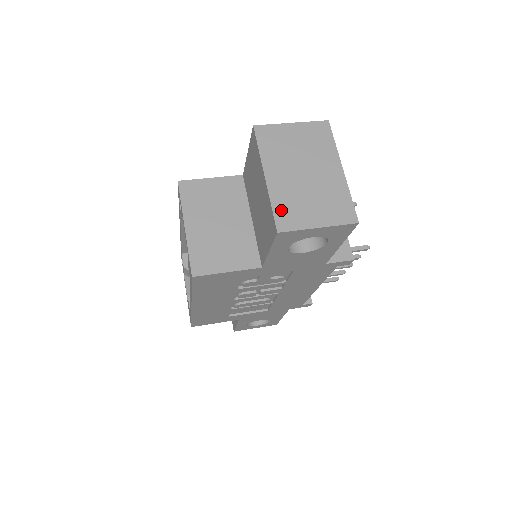
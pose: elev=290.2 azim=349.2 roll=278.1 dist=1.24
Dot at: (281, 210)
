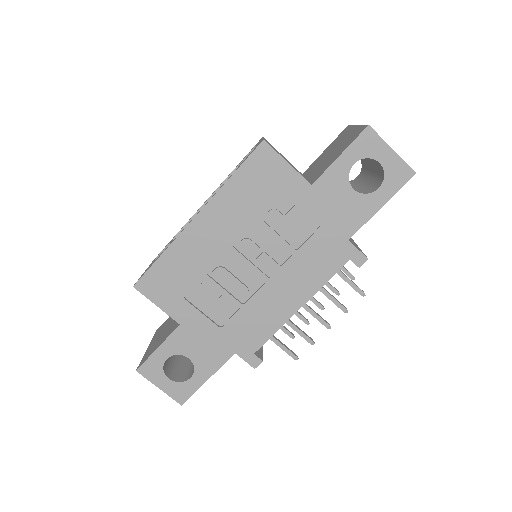
Dot at: occluded
